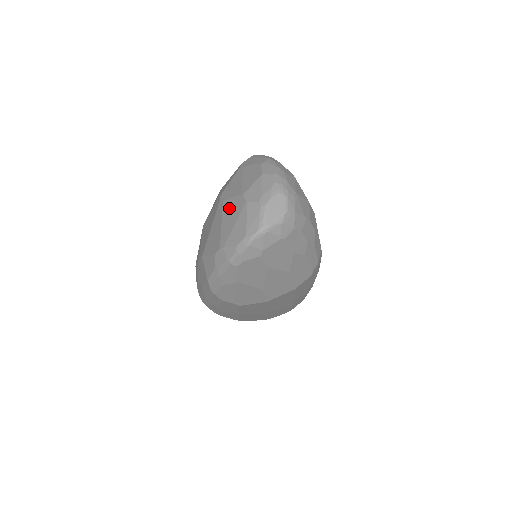
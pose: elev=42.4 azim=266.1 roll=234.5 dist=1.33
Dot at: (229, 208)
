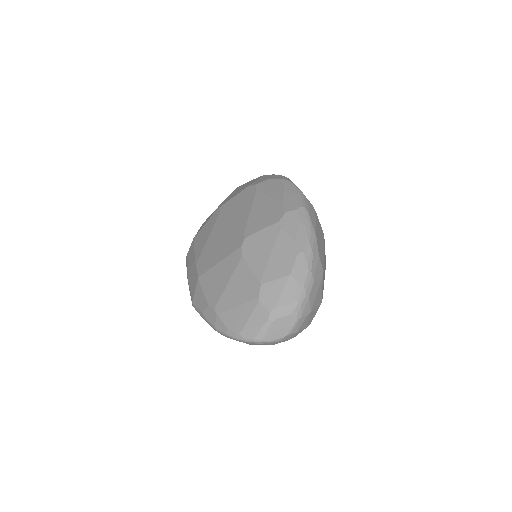
Dot at: (242, 277)
